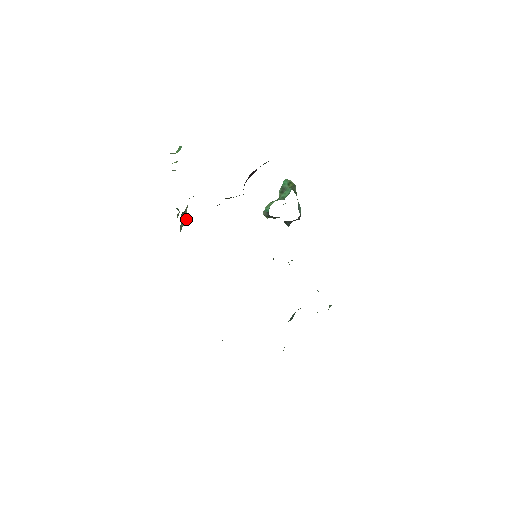
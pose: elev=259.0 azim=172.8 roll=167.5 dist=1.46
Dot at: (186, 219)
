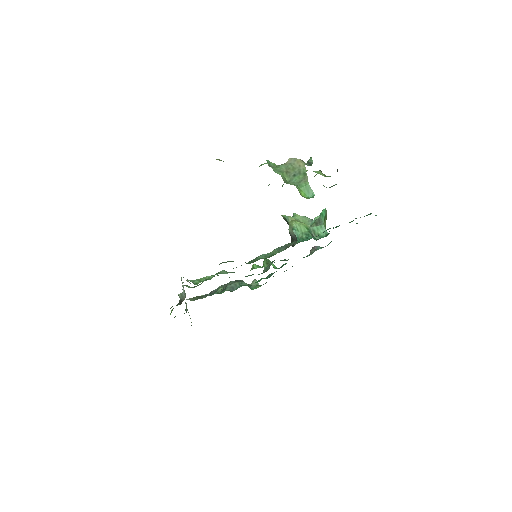
Dot at: occluded
